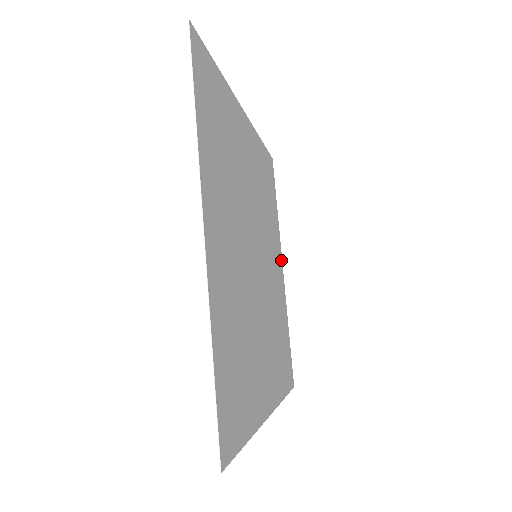
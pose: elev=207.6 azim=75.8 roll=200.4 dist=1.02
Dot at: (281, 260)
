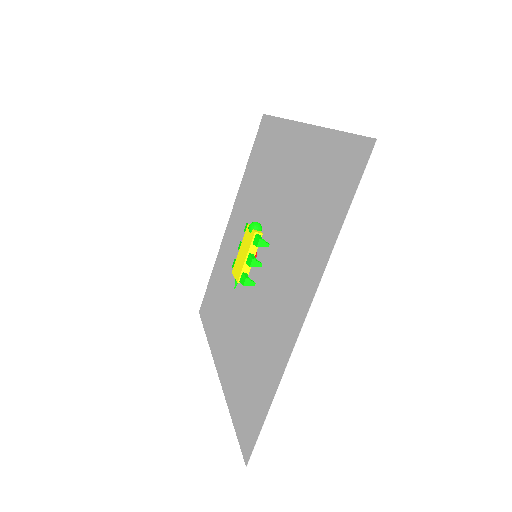
Dot at: (232, 213)
